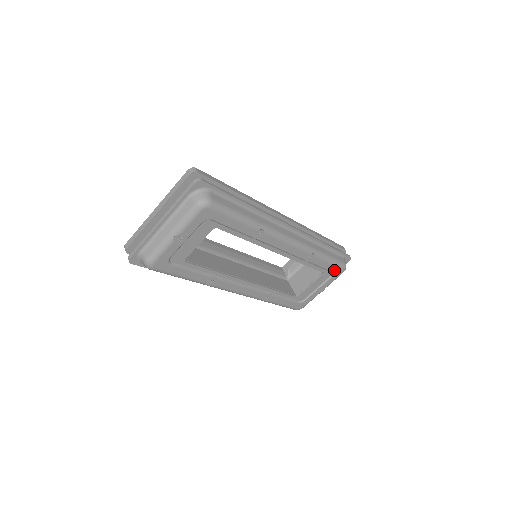
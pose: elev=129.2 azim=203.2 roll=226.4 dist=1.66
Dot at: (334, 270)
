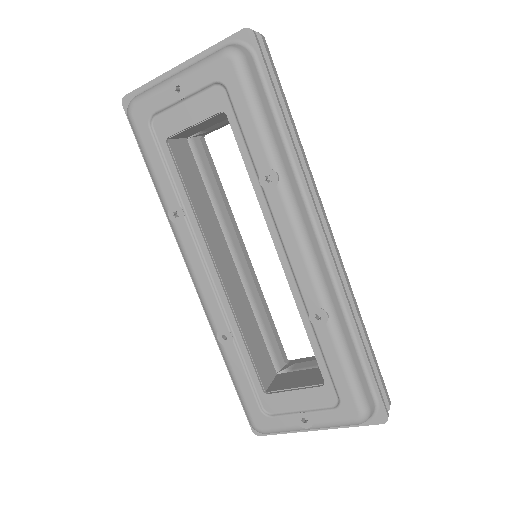
Dot at: (344, 396)
